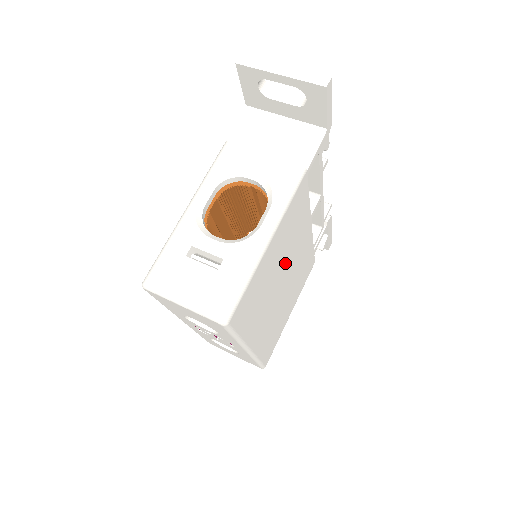
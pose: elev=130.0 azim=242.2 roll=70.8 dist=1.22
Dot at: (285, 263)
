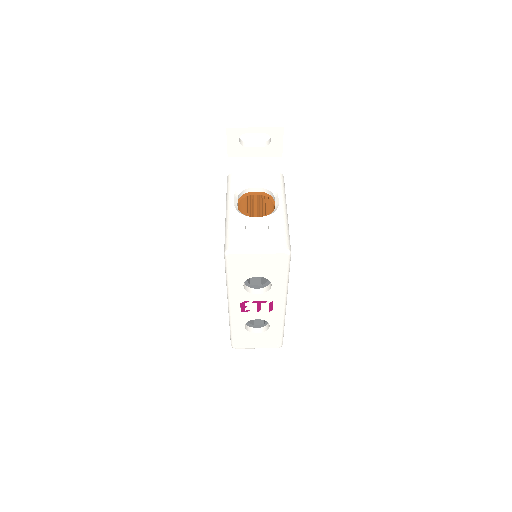
Dot at: occluded
